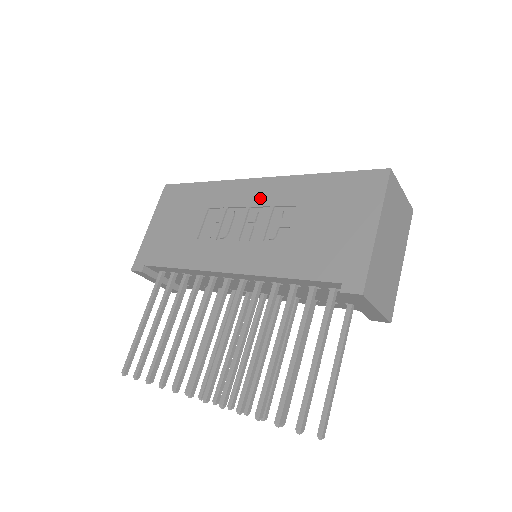
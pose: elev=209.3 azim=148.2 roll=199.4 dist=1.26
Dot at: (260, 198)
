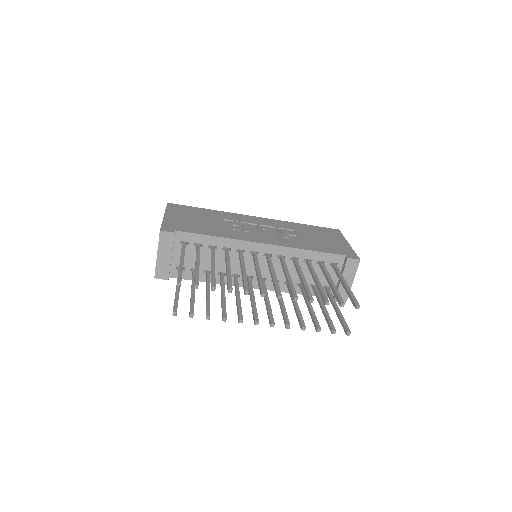
Dot at: (265, 223)
